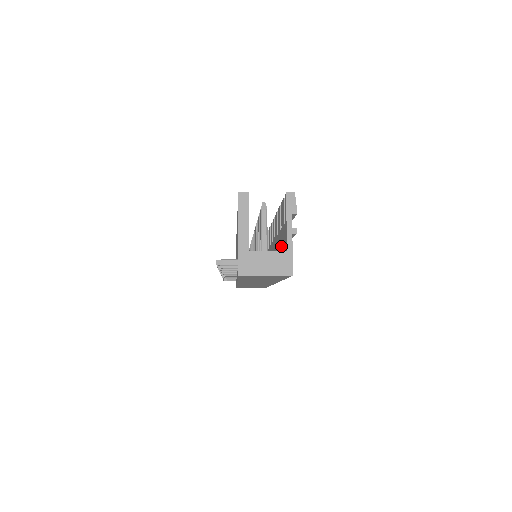
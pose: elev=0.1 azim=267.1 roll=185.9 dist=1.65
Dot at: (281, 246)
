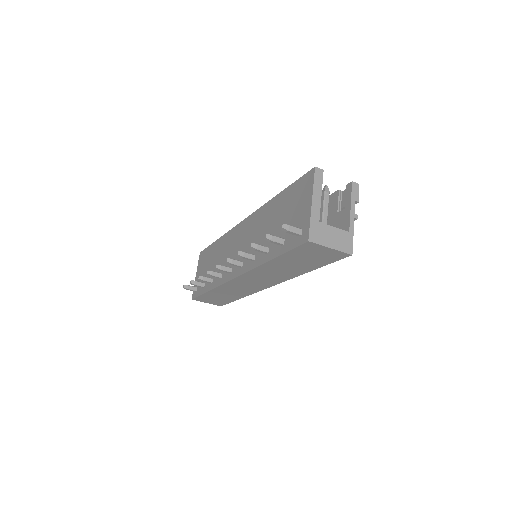
Dot at: occluded
